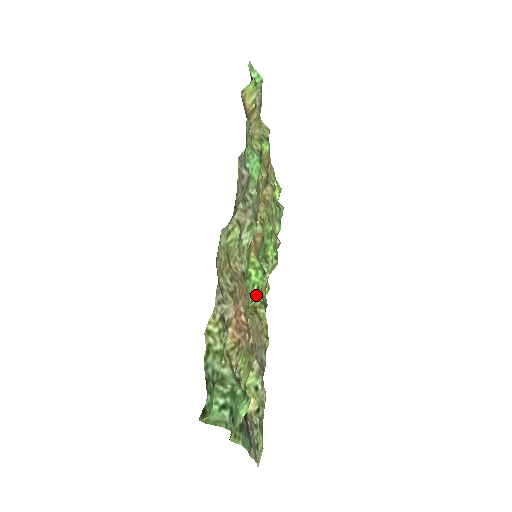
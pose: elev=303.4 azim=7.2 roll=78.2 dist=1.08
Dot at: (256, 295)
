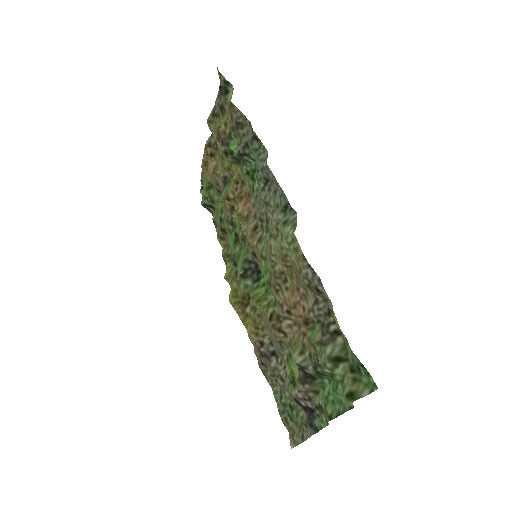
Dot at: (267, 292)
